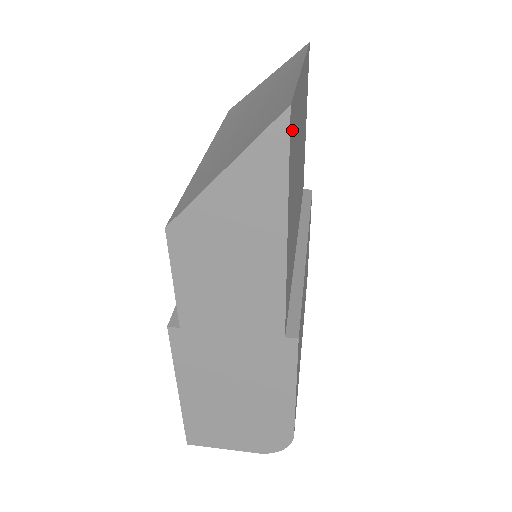
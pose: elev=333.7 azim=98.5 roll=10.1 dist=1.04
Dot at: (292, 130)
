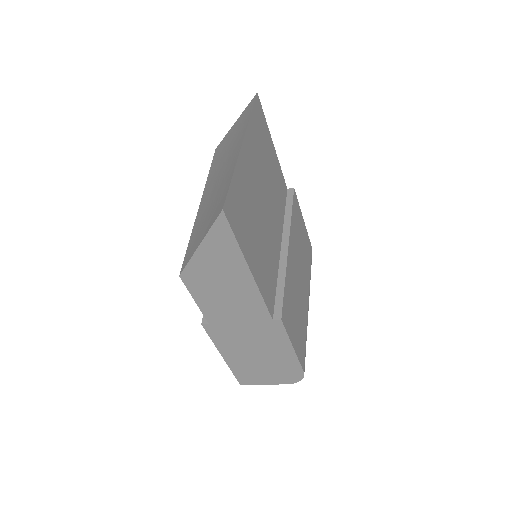
Dot at: (233, 212)
